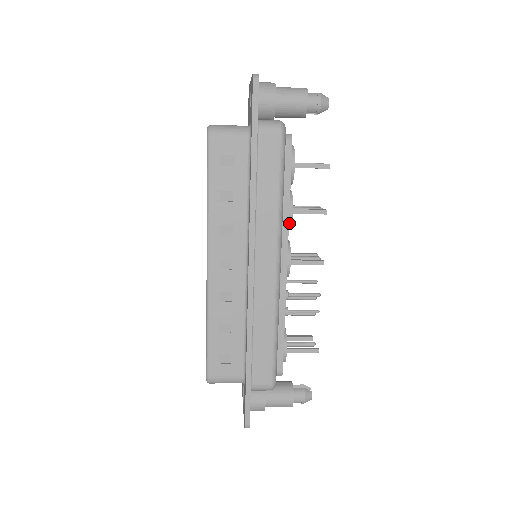
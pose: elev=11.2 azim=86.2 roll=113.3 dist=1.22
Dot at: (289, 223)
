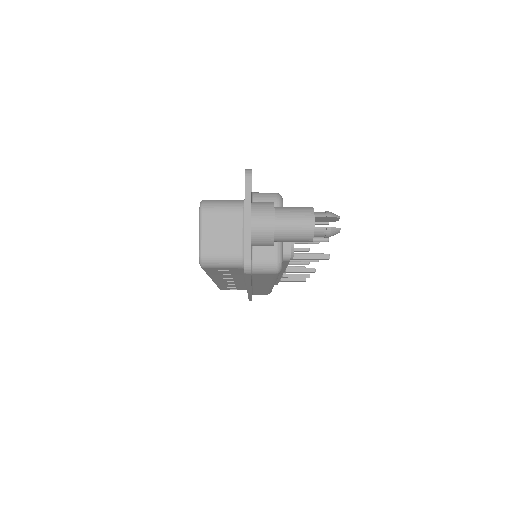
Dot at: occluded
